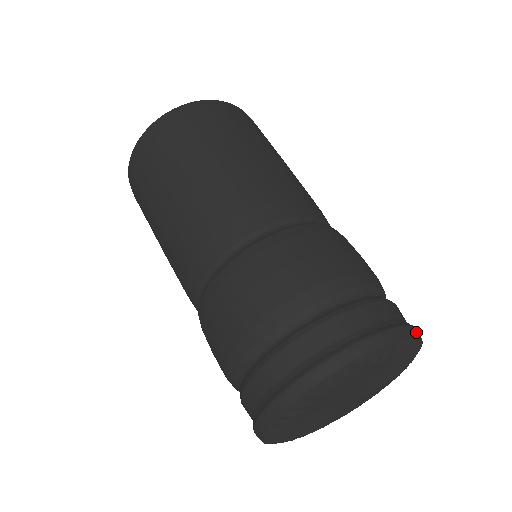
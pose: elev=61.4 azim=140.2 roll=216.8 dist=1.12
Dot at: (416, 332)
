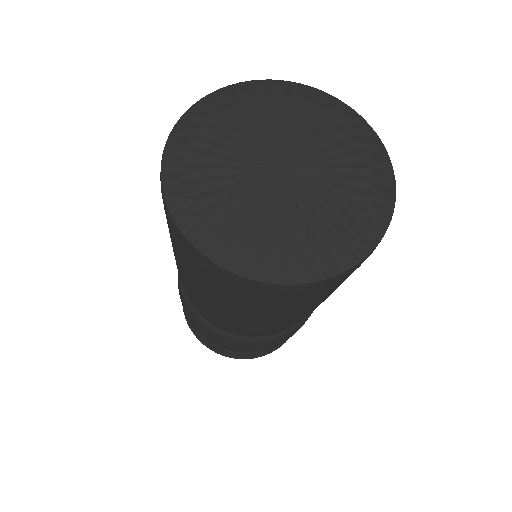
Dot at: occluded
